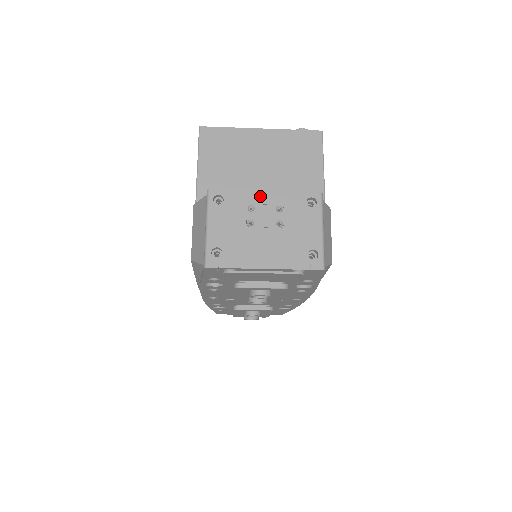
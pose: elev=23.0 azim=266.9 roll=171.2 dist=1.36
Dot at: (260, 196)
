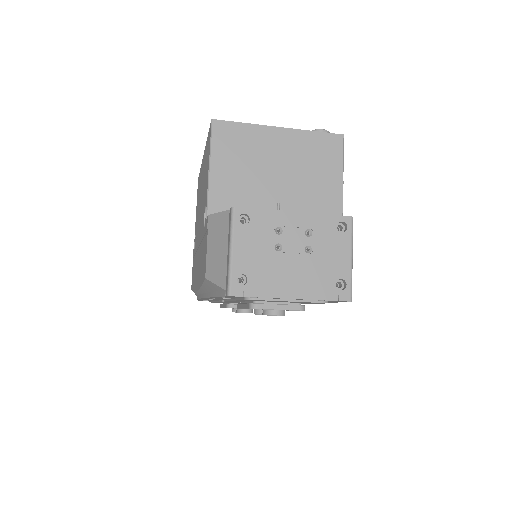
Dot at: (289, 217)
